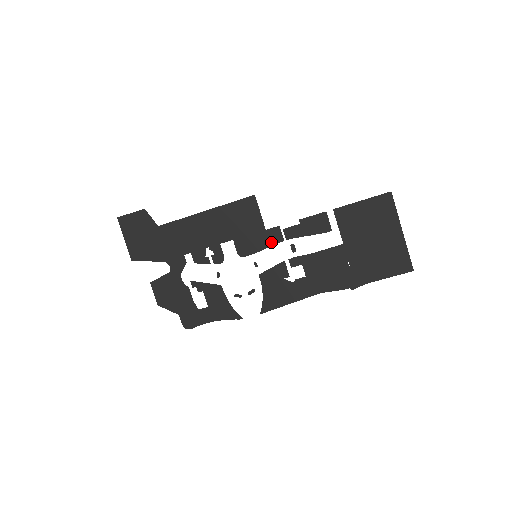
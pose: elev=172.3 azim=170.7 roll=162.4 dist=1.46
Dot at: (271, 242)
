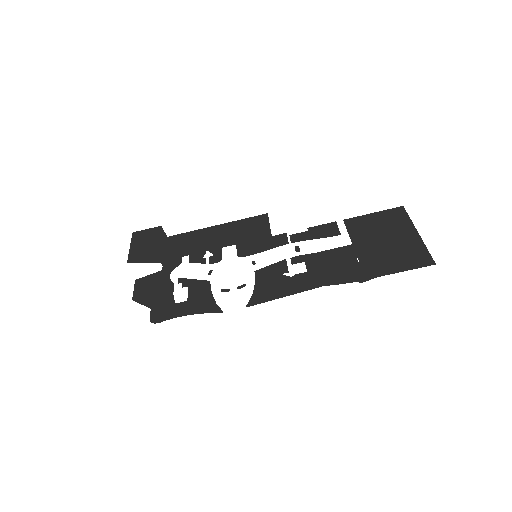
Dot at: (275, 245)
